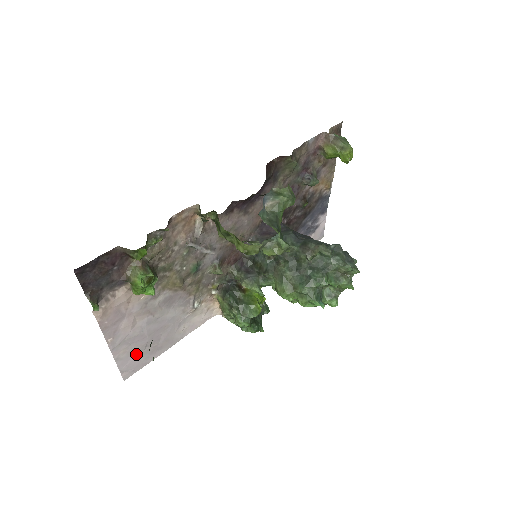
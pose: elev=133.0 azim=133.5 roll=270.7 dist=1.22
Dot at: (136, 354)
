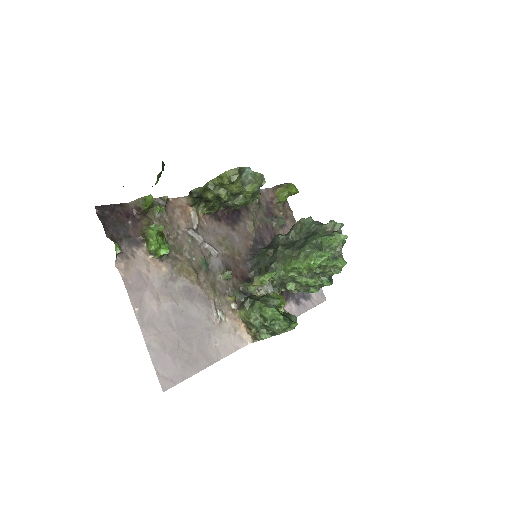
Dot at: (169, 353)
